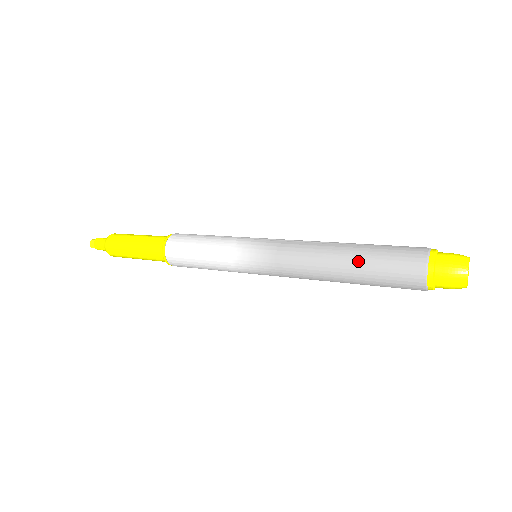
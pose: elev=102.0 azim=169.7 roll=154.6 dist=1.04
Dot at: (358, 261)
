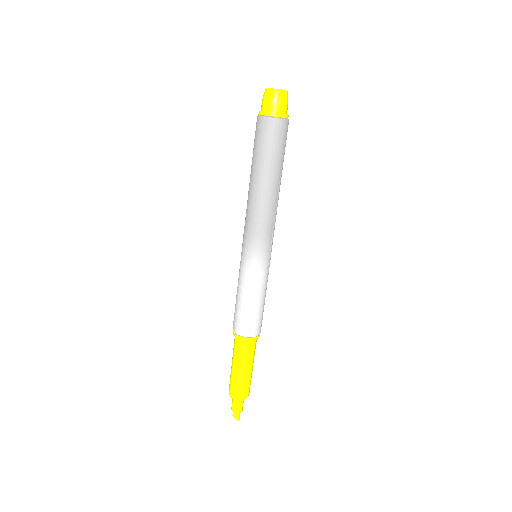
Dot at: (255, 167)
